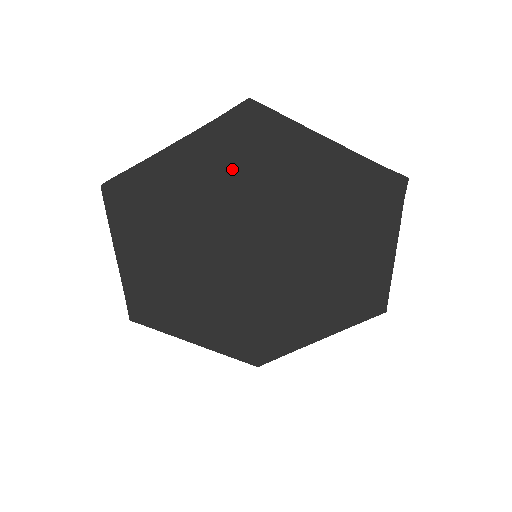
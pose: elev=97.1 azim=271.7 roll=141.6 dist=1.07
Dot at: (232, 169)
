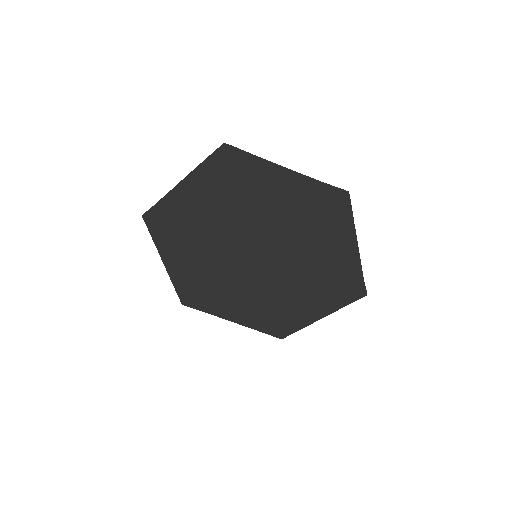
Dot at: (300, 210)
